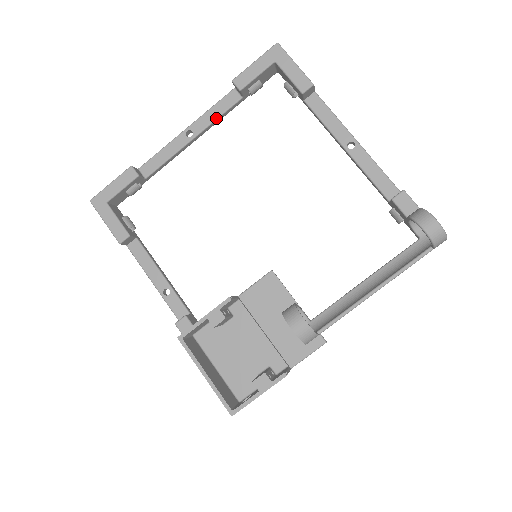
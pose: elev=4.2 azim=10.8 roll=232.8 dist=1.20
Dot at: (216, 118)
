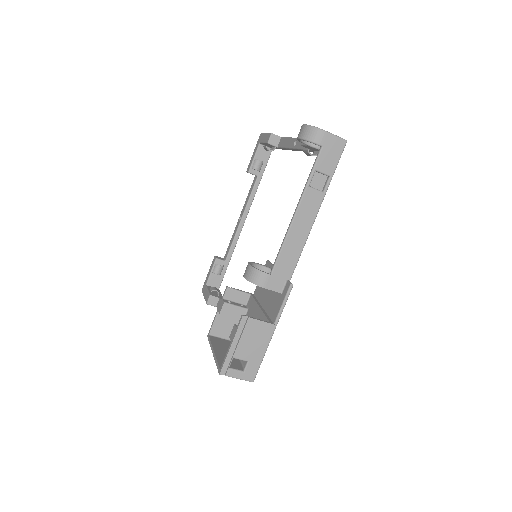
Dot at: (248, 199)
